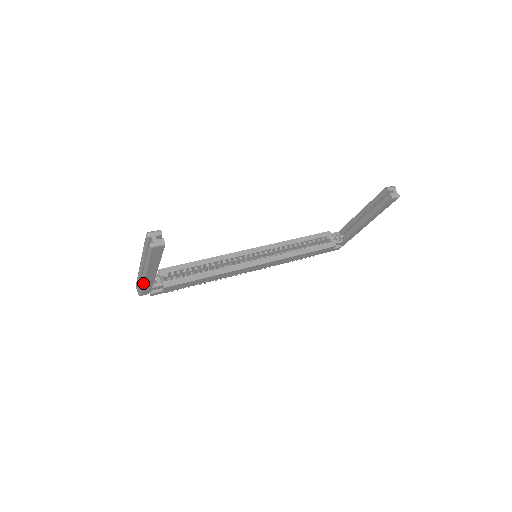
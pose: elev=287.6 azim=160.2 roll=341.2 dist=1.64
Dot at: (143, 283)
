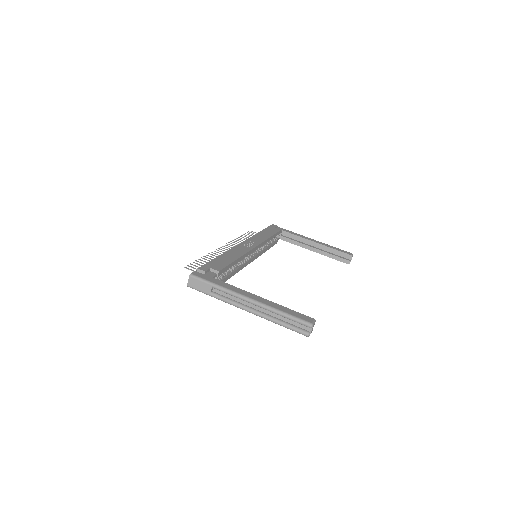
Dot at: (223, 301)
